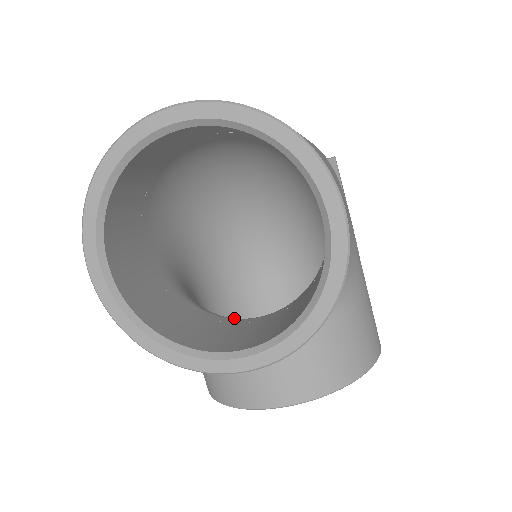
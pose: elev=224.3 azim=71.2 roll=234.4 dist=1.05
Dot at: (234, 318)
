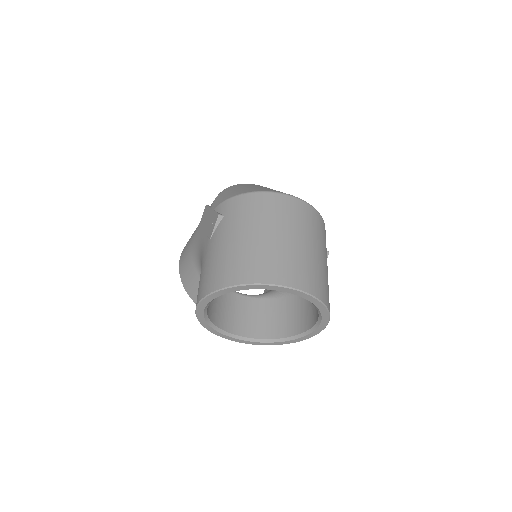
Dot at: occluded
